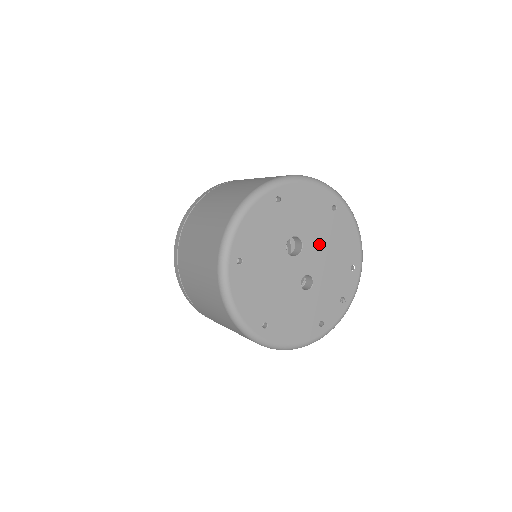
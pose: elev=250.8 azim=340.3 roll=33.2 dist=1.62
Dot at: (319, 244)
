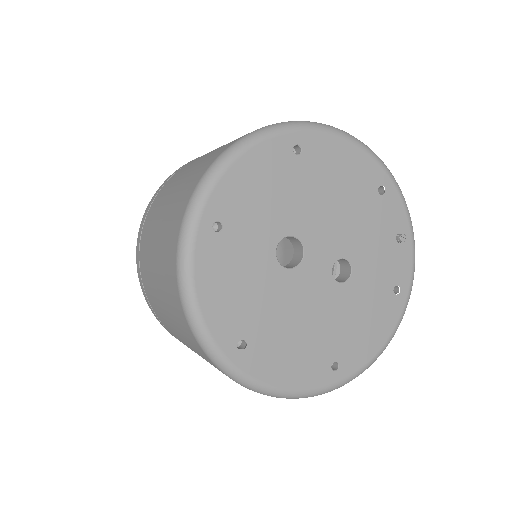
Dot at: (317, 214)
